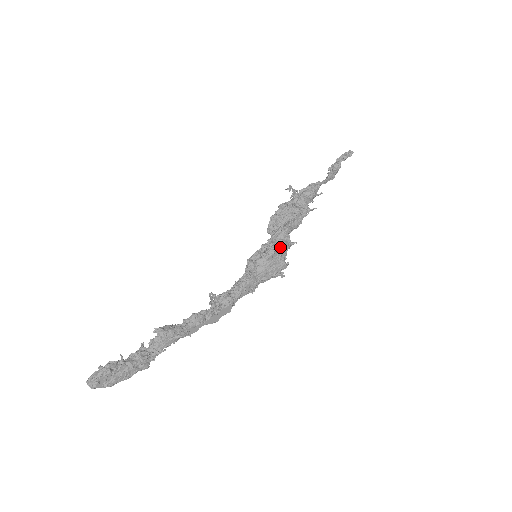
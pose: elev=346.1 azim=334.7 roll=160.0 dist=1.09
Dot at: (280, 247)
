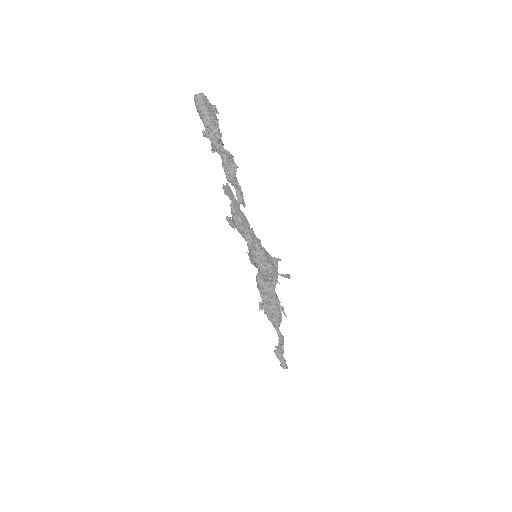
Dot at: (277, 264)
